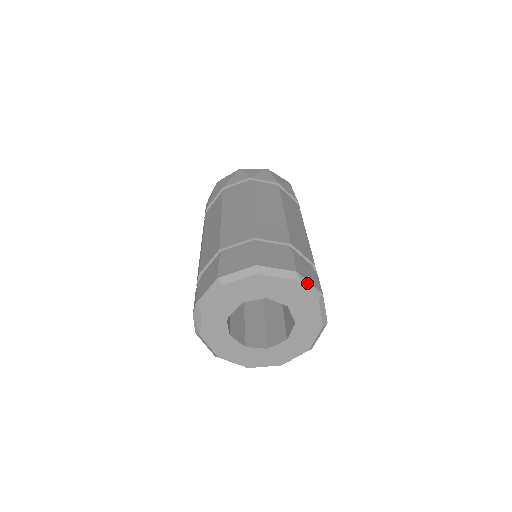
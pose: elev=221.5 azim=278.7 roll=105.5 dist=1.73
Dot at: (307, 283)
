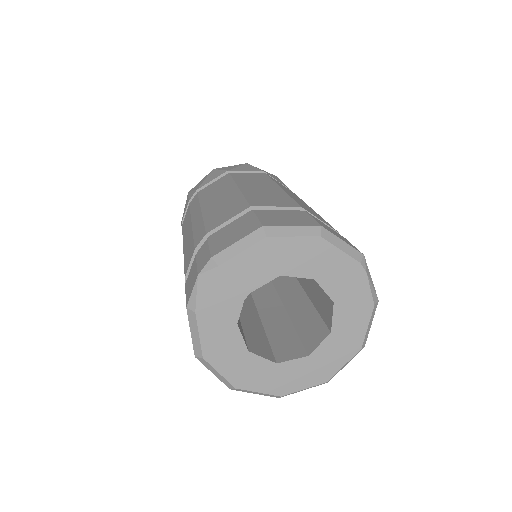
Dot at: (370, 276)
